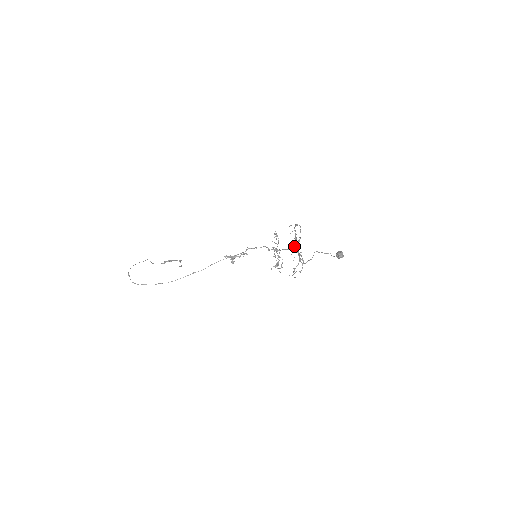
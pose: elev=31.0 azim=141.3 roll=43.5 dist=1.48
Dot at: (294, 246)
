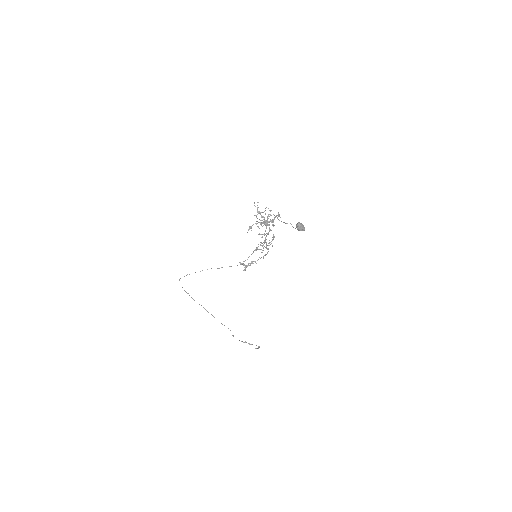
Dot at: (257, 210)
